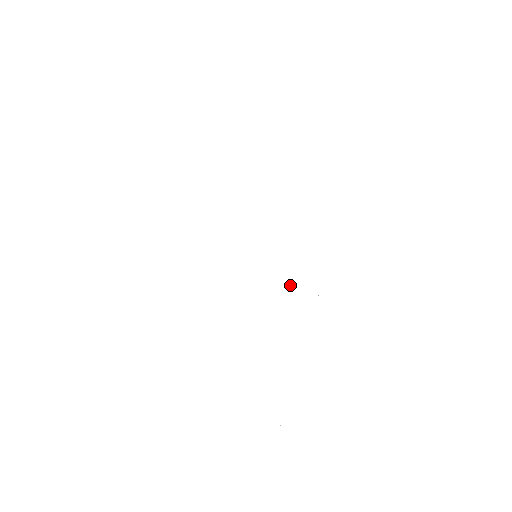
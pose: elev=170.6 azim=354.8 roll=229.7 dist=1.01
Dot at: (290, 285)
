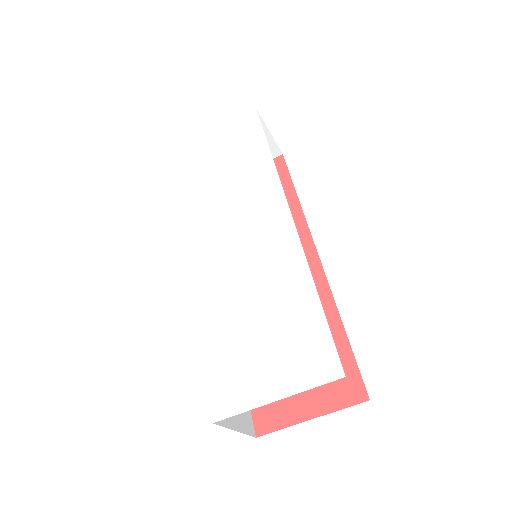
Dot at: (273, 243)
